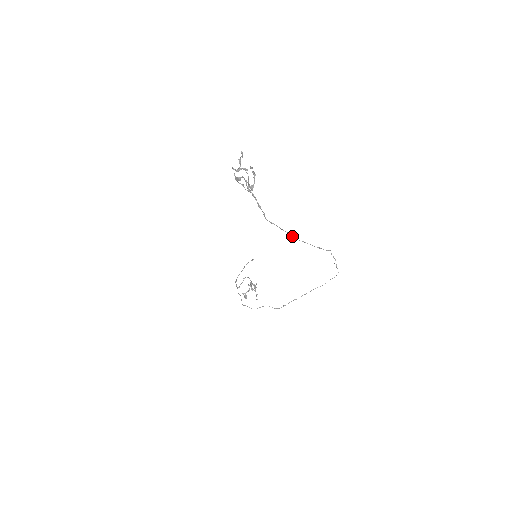
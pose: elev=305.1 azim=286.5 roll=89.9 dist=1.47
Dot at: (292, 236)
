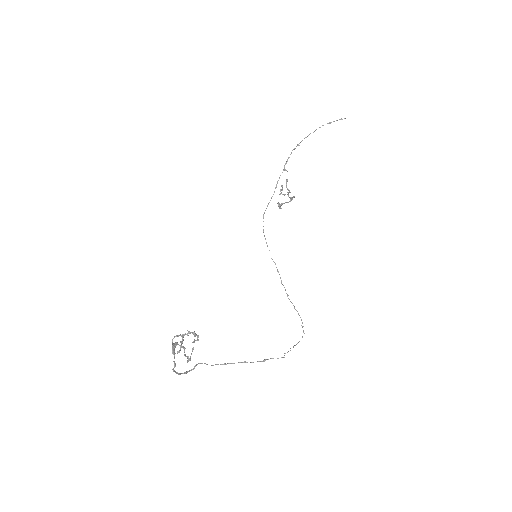
Dot at: (230, 363)
